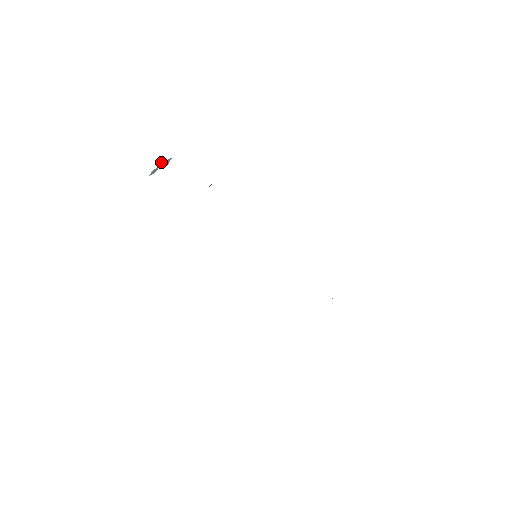
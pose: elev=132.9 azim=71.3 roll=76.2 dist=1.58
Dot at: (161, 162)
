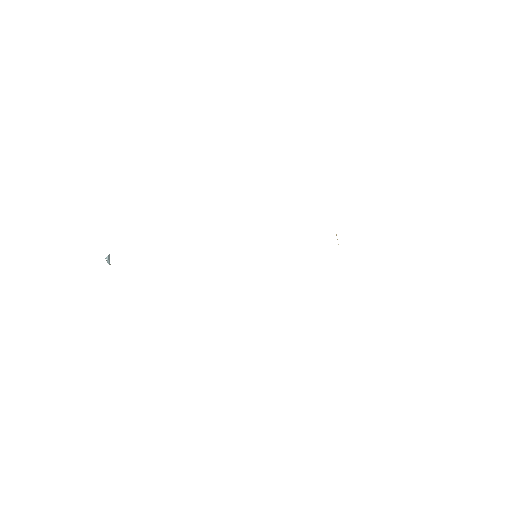
Dot at: occluded
